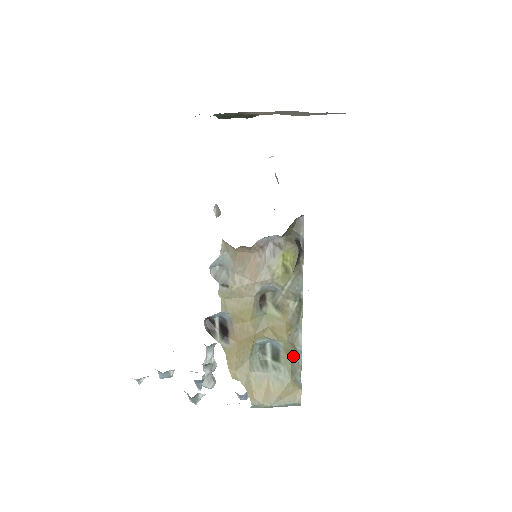
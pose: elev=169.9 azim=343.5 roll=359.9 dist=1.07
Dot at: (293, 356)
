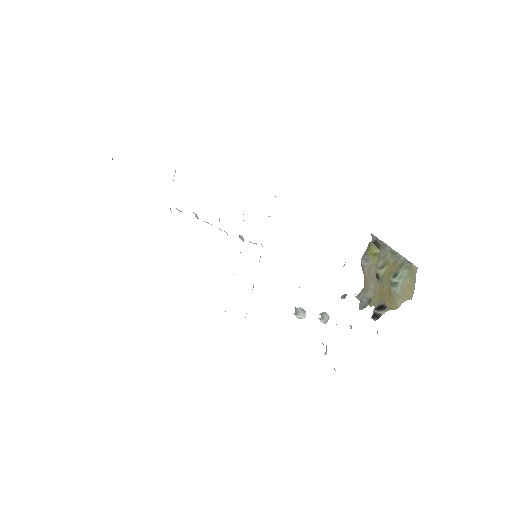
Dot at: (403, 265)
